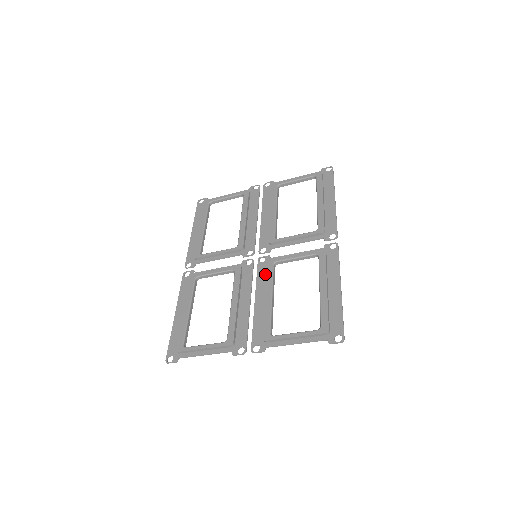
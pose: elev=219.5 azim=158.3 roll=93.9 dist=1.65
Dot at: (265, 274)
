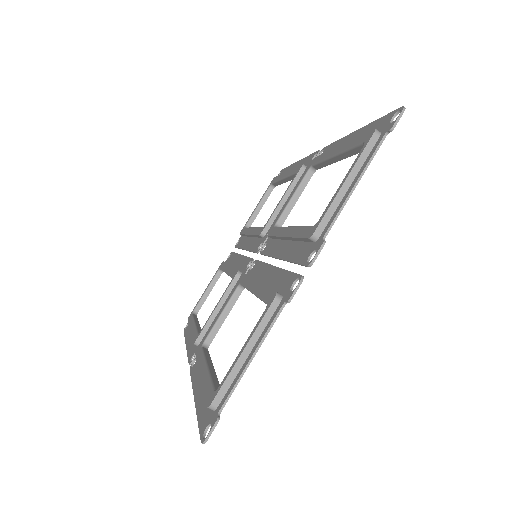
Dot at: (273, 242)
